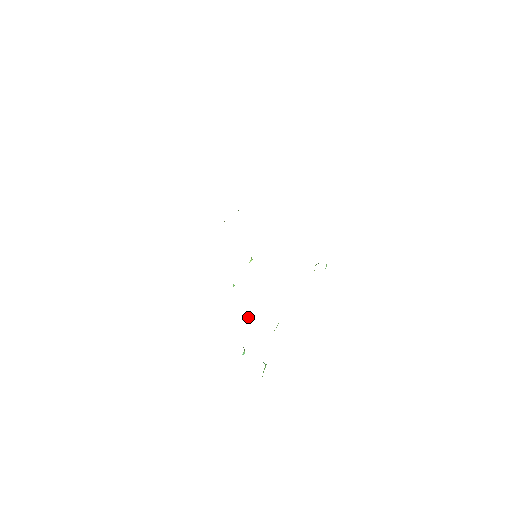
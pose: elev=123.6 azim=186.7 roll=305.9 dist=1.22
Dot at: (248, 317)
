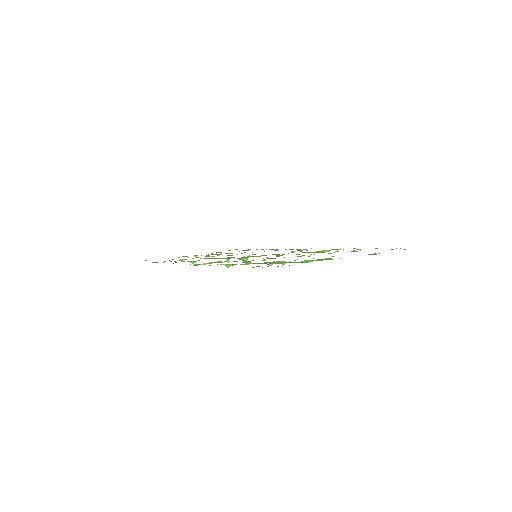
Dot at: (266, 260)
